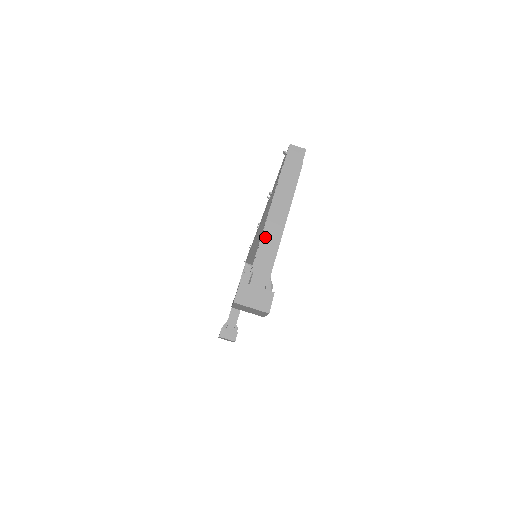
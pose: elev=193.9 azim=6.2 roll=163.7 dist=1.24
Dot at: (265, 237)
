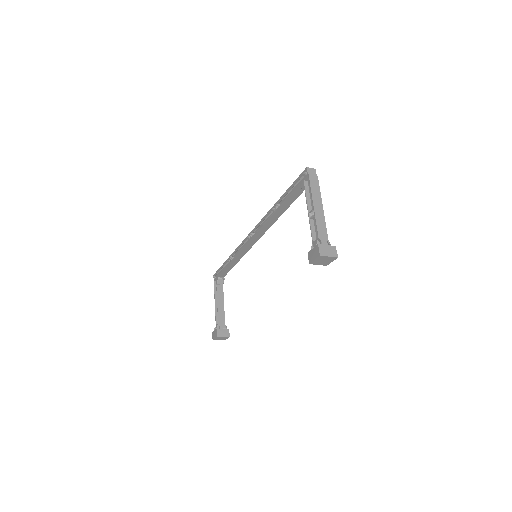
Dot at: (317, 219)
